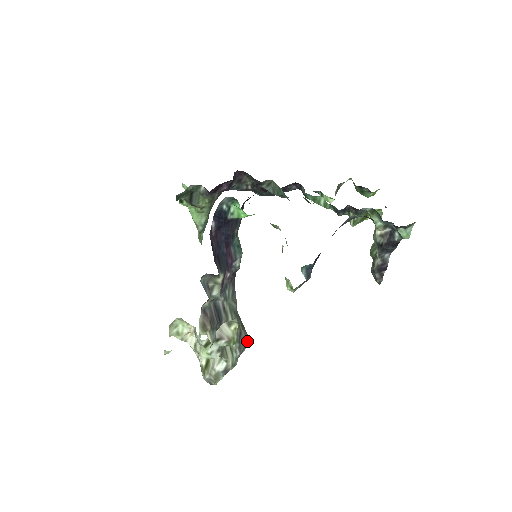
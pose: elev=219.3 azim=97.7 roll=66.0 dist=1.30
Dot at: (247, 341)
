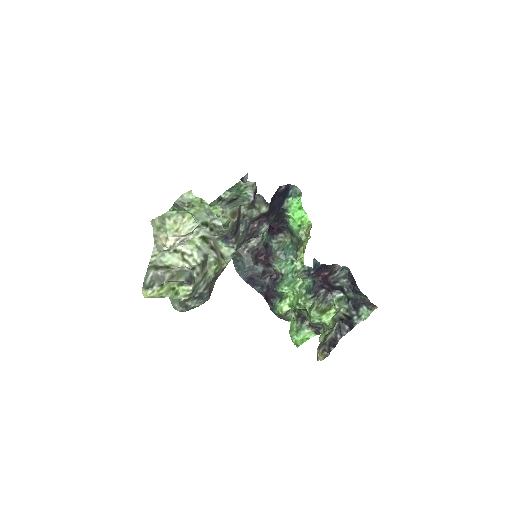
Dot at: (210, 294)
